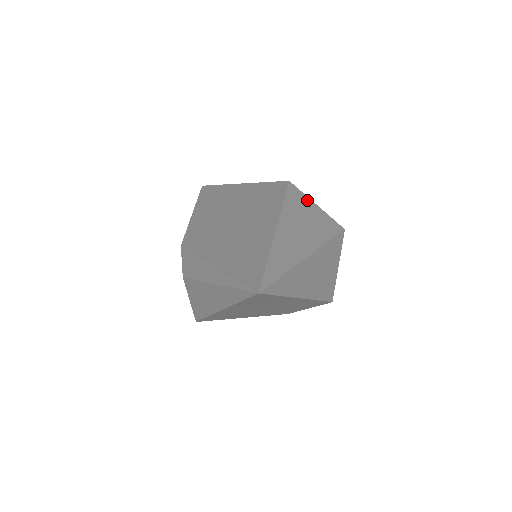
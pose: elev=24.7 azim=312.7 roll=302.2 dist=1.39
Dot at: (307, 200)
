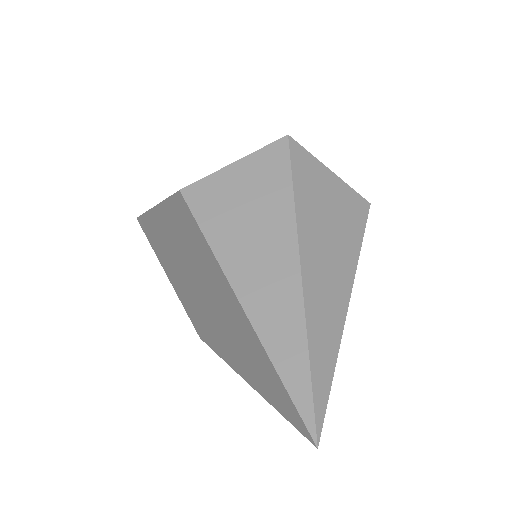
Dot at: (219, 180)
